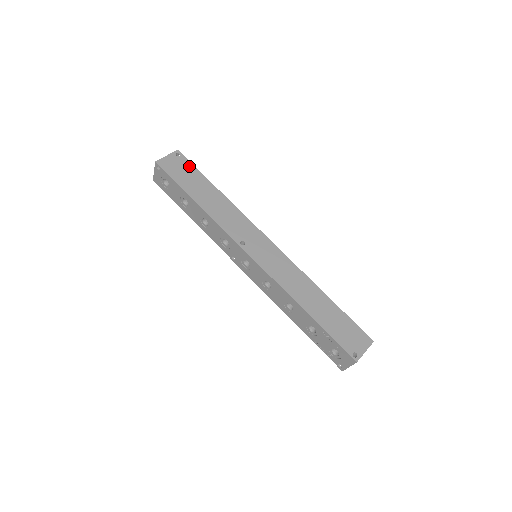
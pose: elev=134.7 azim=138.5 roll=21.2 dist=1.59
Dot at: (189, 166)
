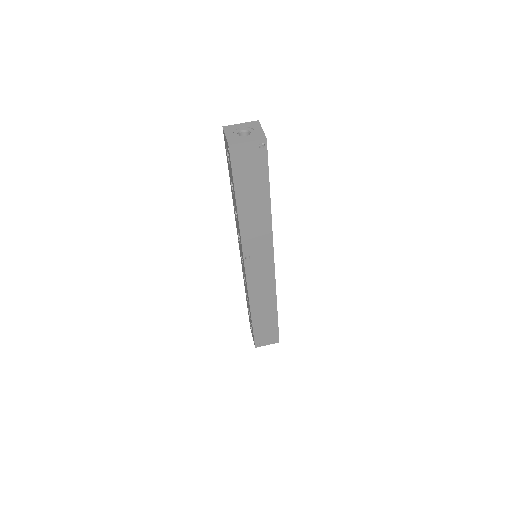
Dot at: (263, 165)
